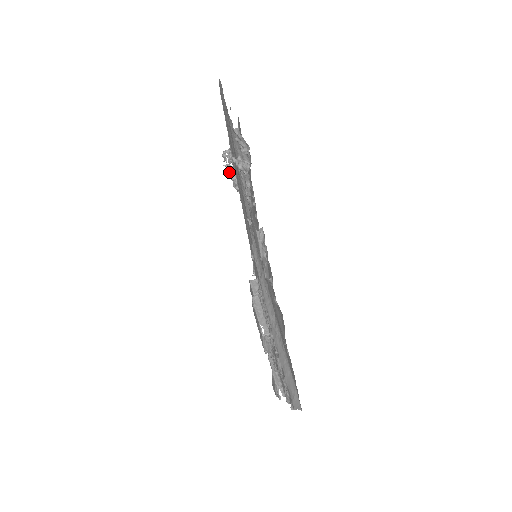
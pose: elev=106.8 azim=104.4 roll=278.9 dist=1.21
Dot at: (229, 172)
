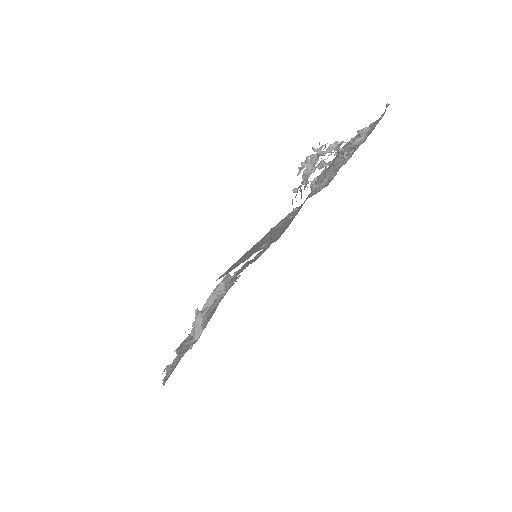
Dot at: (307, 166)
